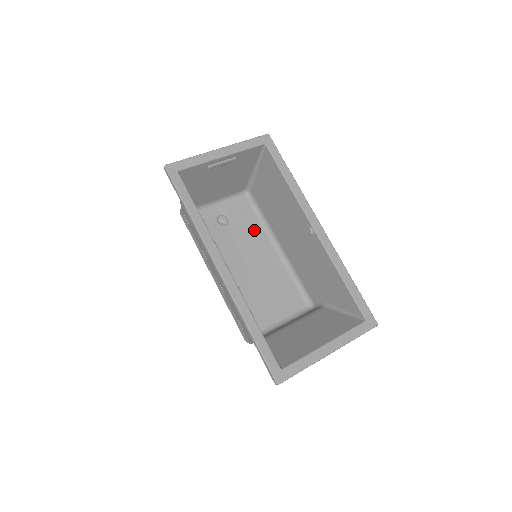
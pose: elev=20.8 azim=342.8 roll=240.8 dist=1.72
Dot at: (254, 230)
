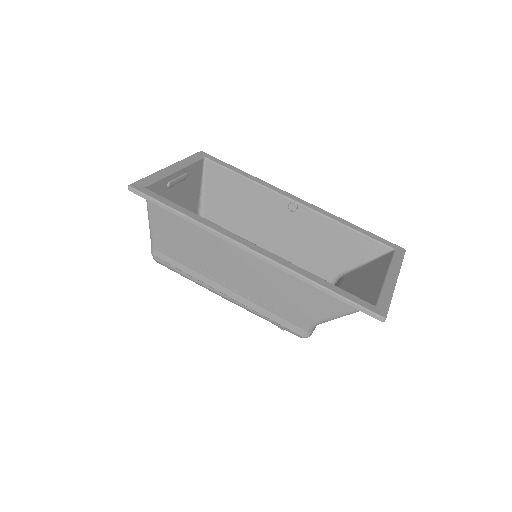
Dot at: occluded
